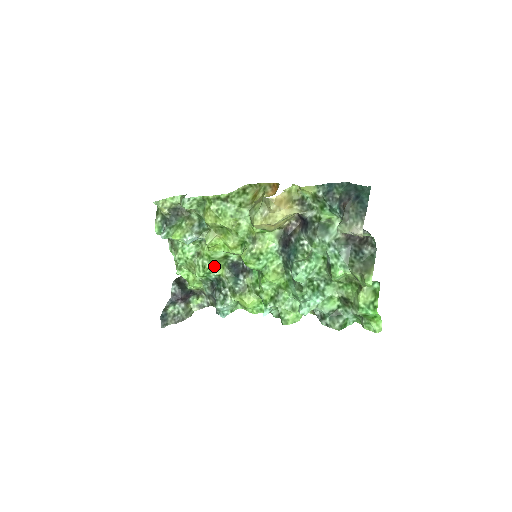
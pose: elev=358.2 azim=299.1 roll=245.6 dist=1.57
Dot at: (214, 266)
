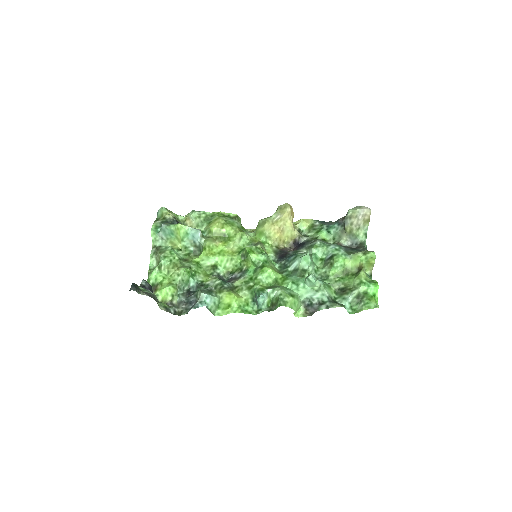
Dot at: (199, 272)
